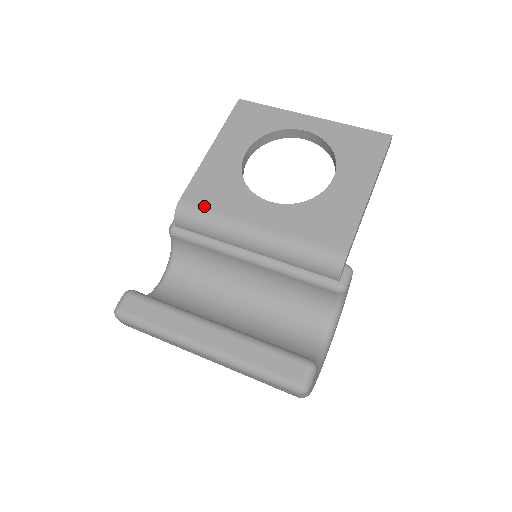
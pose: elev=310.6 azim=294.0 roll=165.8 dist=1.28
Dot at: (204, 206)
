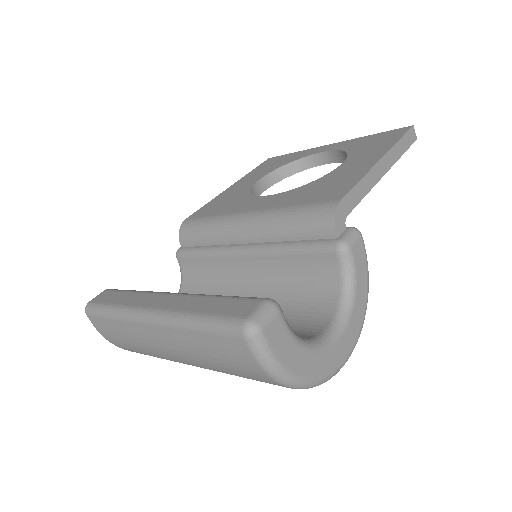
Dot at: (205, 215)
